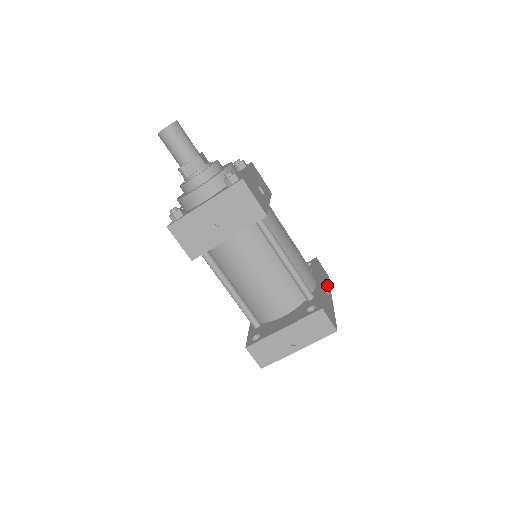
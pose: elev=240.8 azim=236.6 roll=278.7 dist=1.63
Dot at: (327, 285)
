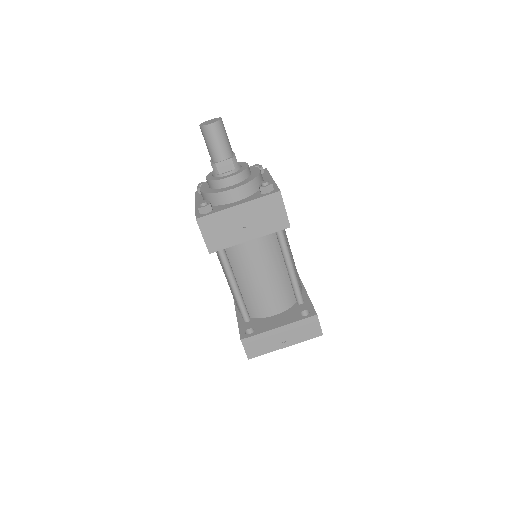
Dot at: occluded
